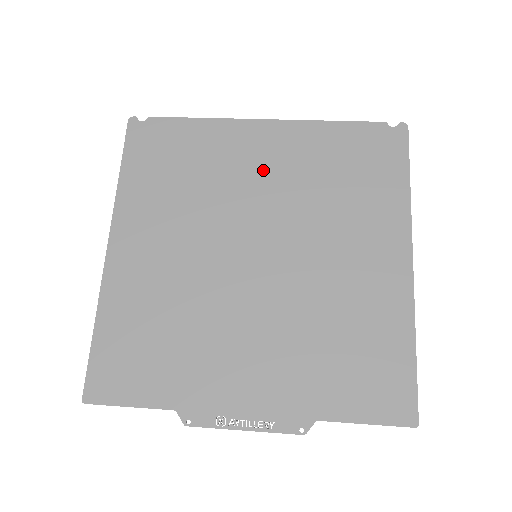
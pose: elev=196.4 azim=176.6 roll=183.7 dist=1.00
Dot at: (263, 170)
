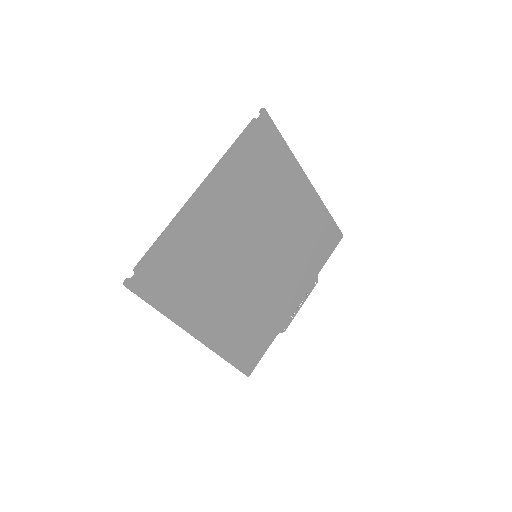
Dot at: (223, 218)
